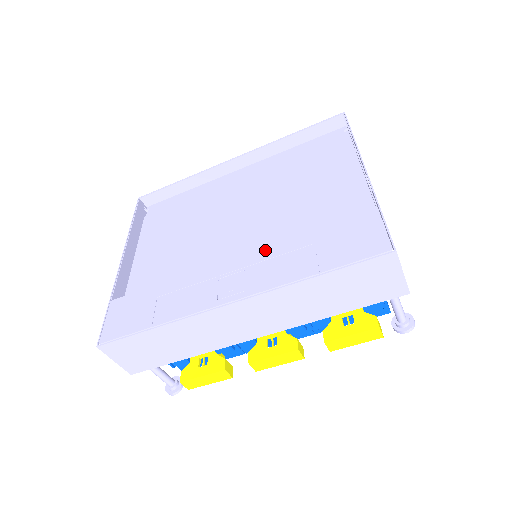
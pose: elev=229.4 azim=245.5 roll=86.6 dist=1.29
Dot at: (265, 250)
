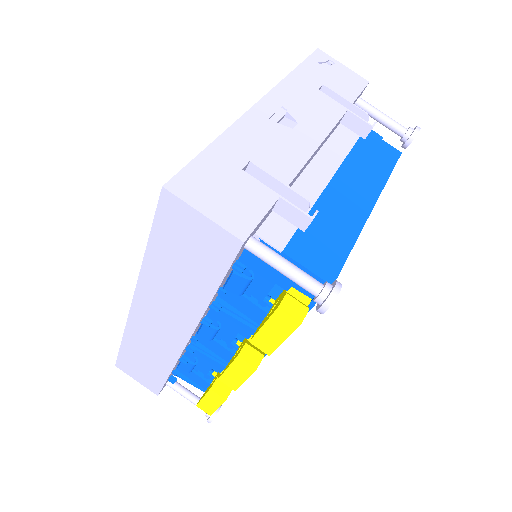
Dot at: occluded
